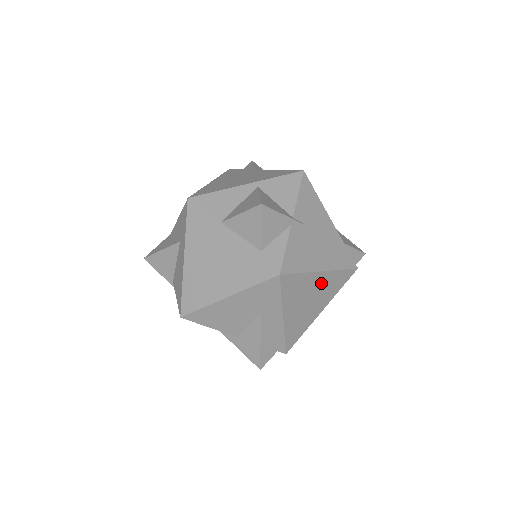
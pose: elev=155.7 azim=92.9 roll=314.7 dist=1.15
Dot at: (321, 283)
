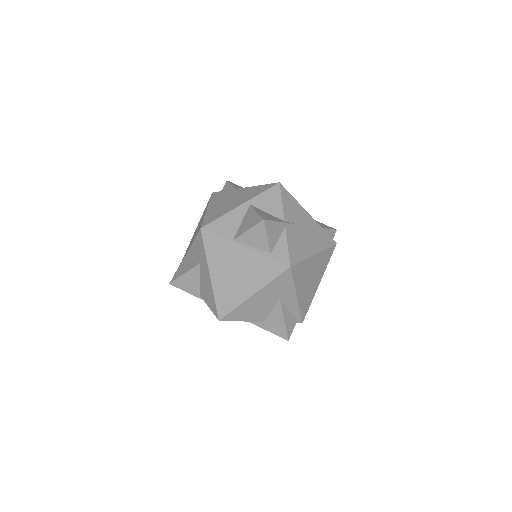
Dot at: (316, 263)
